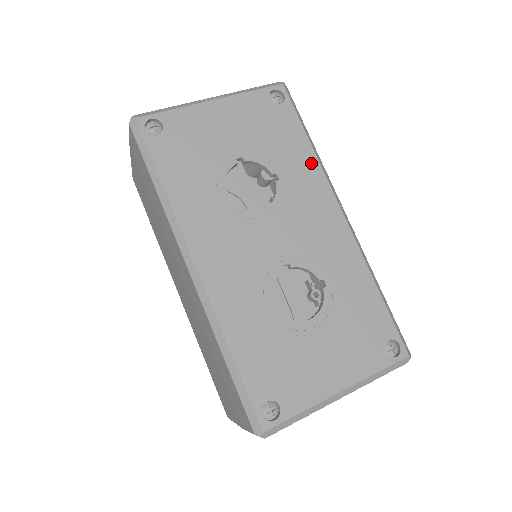
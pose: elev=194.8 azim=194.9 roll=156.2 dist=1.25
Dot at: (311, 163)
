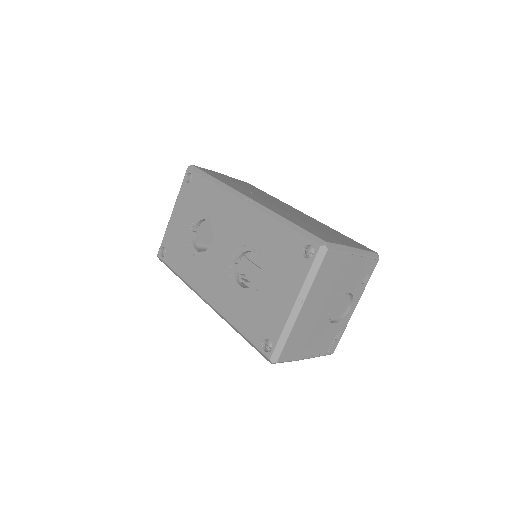
Dot at: (217, 192)
